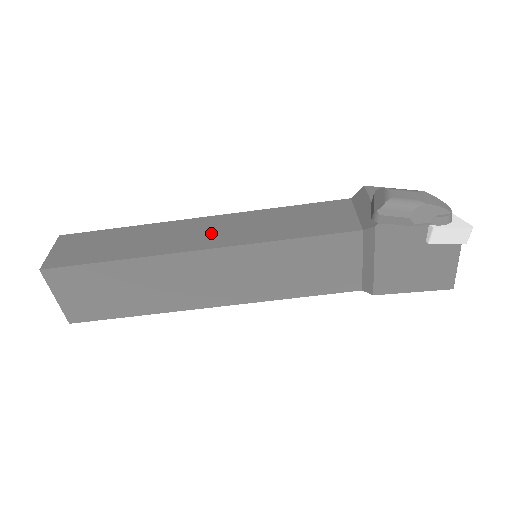
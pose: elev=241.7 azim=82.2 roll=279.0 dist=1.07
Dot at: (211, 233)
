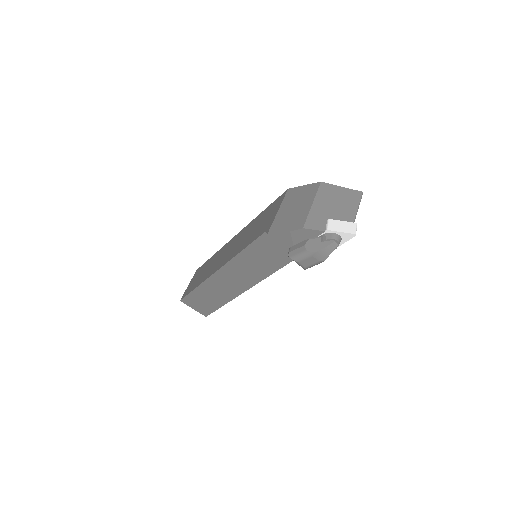
Dot at: (235, 281)
